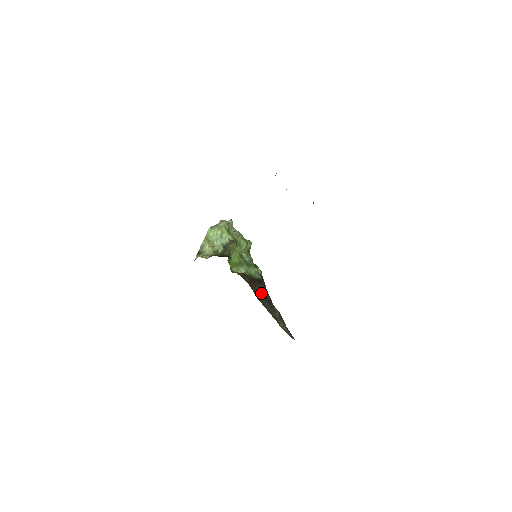
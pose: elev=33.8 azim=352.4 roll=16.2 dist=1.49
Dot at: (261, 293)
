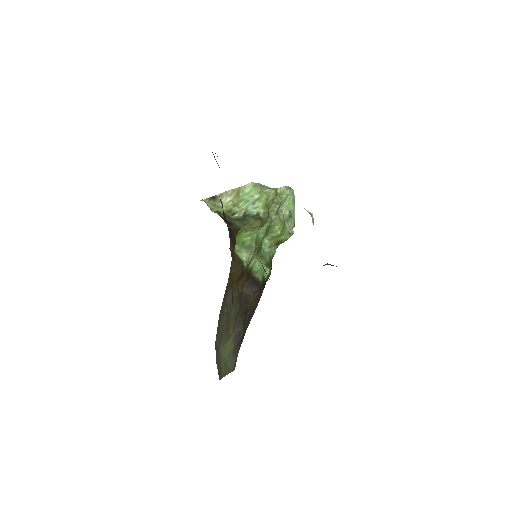
Dot at: (244, 295)
